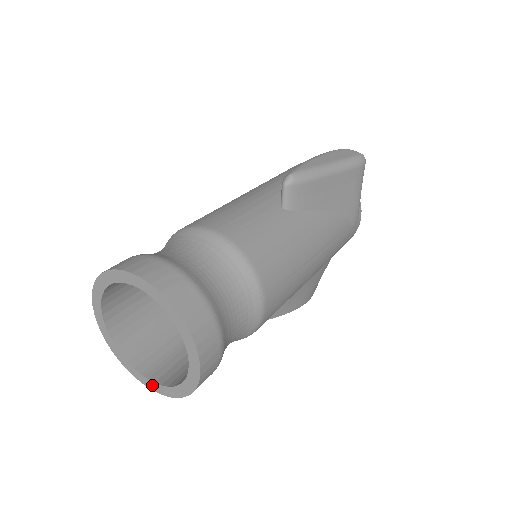
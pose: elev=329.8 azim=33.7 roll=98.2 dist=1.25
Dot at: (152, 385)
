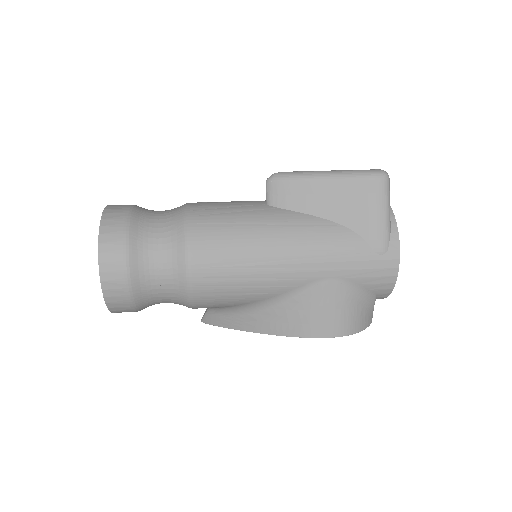
Dot at: occluded
